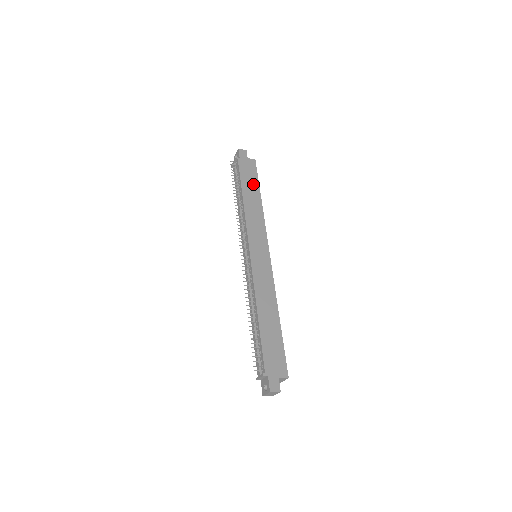
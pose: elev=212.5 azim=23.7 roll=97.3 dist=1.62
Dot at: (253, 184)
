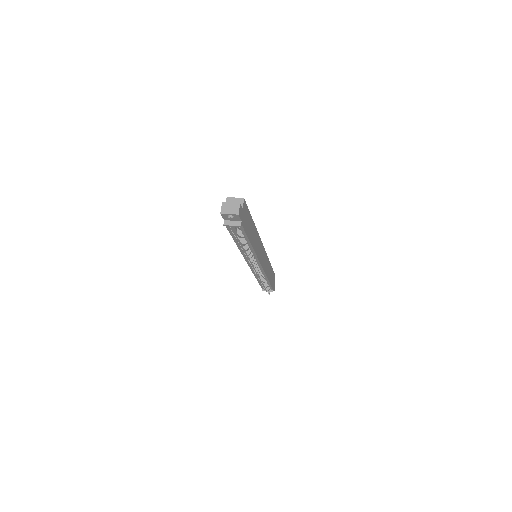
Dot at: (250, 223)
